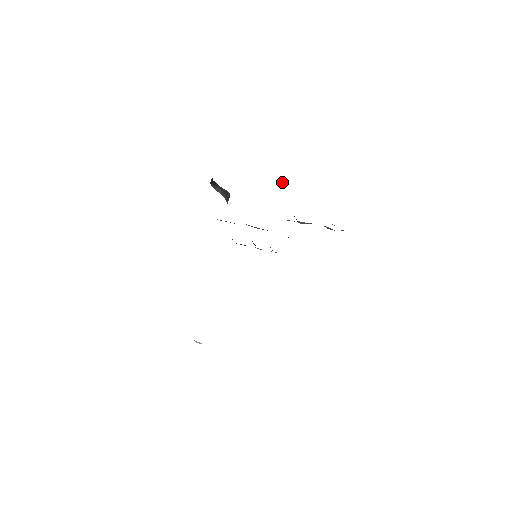
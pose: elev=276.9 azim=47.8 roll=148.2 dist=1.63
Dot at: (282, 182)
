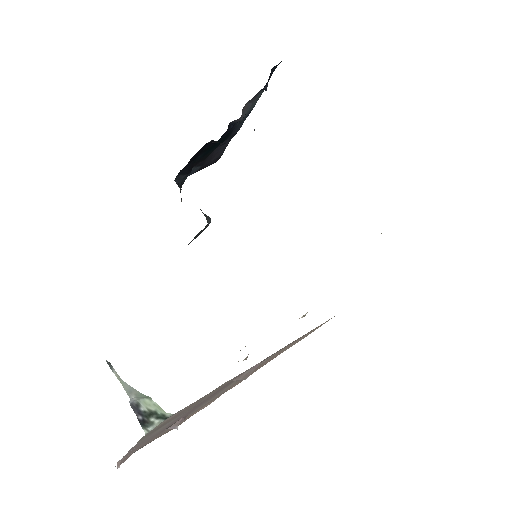
Dot at: occluded
